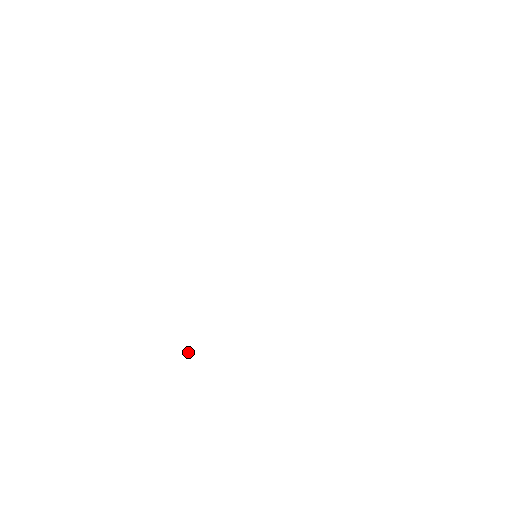
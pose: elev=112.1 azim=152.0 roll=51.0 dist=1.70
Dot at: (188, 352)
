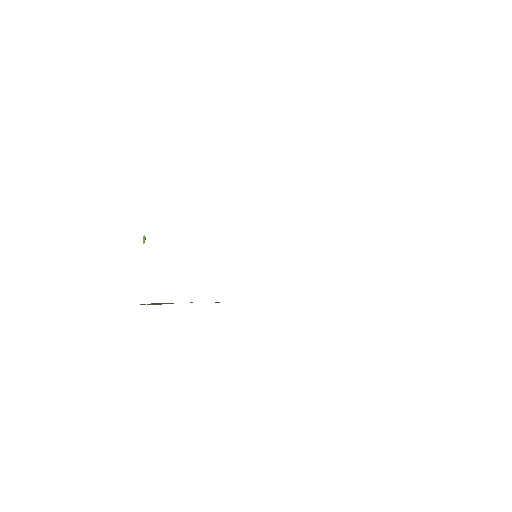
Dot at: (144, 236)
